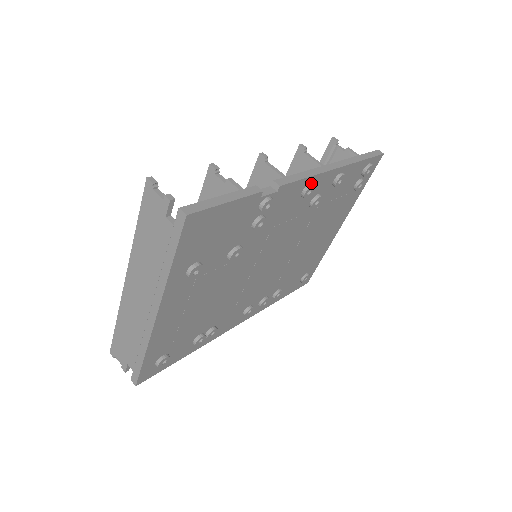
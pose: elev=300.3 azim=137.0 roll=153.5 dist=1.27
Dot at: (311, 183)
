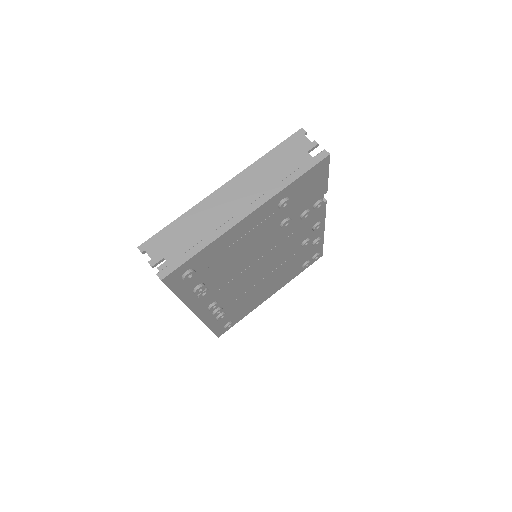
Dot at: occluded
